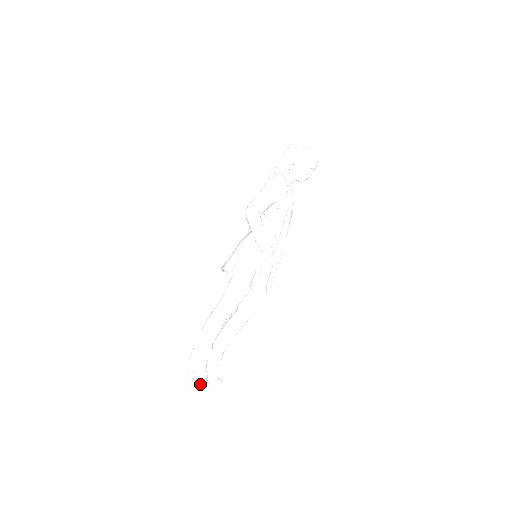
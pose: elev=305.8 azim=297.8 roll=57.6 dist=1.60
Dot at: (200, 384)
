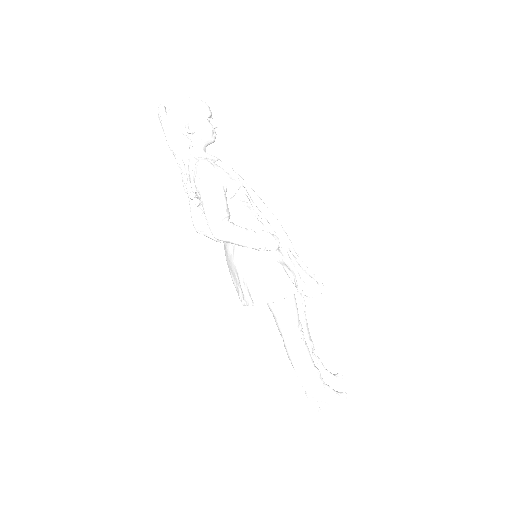
Dot at: (341, 403)
